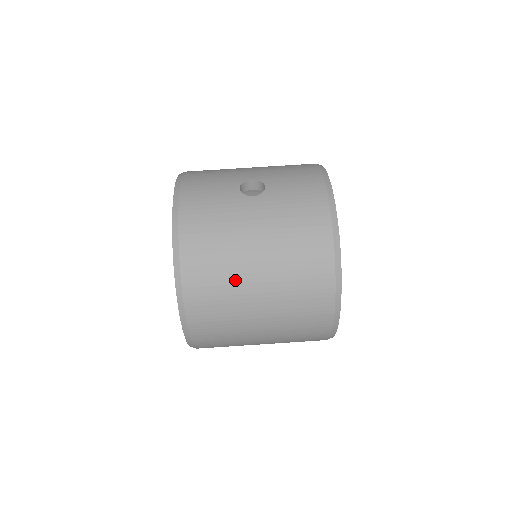
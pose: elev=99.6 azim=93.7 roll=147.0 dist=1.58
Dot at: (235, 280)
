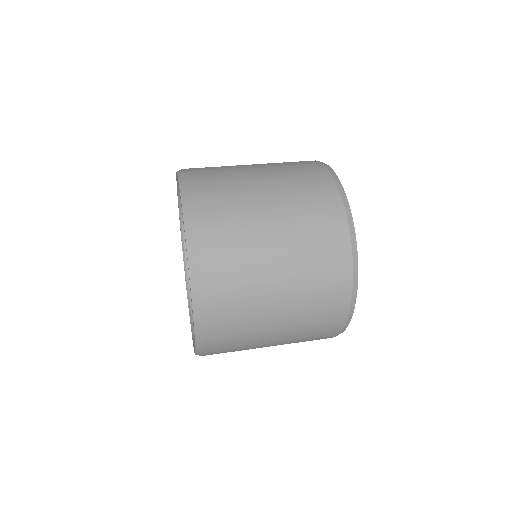
Dot at: occluded
